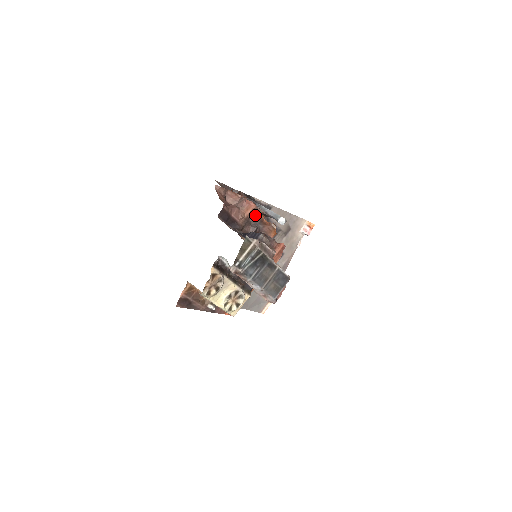
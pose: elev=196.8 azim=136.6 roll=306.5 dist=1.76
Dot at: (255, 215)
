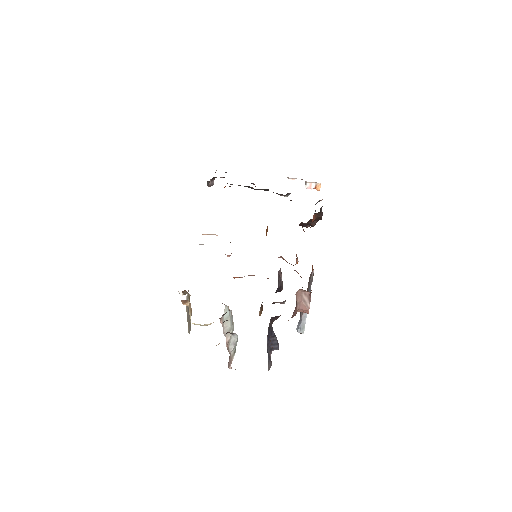
Dot at: occluded
